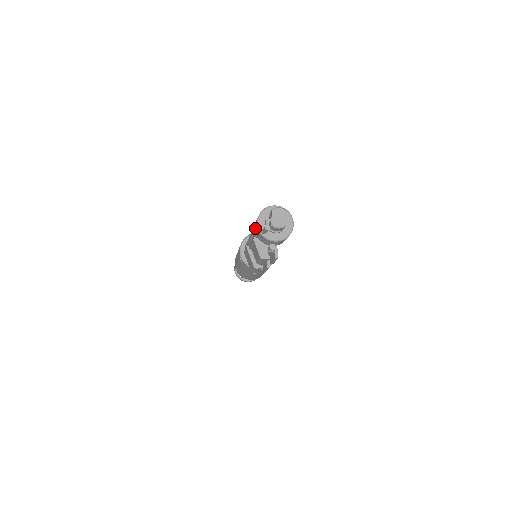
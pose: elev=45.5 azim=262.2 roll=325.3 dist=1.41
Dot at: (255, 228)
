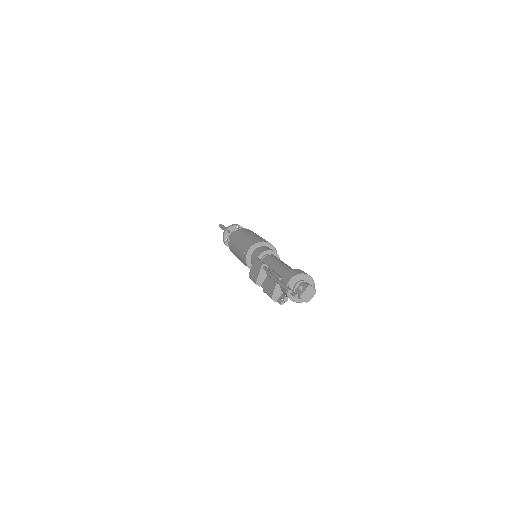
Dot at: (289, 292)
